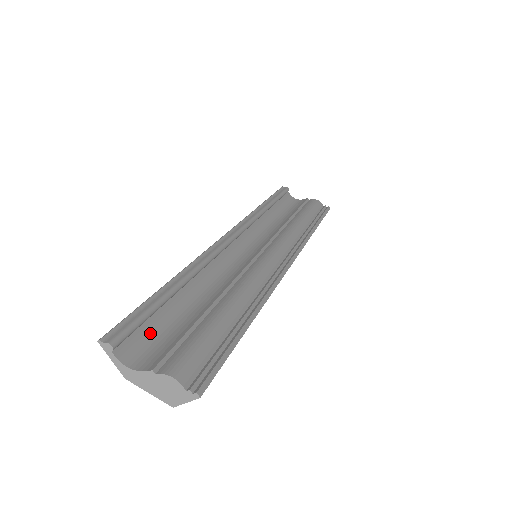
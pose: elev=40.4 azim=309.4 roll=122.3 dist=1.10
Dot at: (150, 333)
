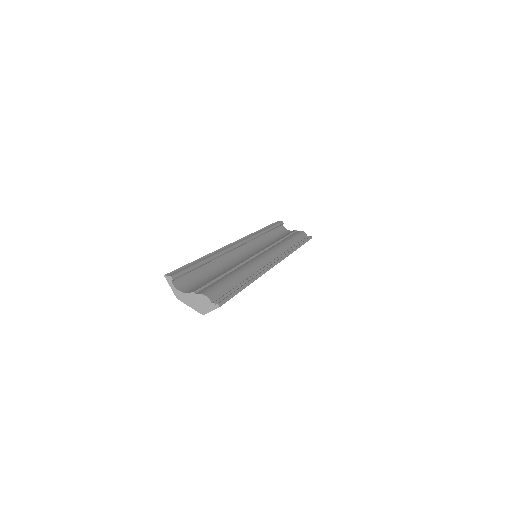
Dot at: (191, 279)
